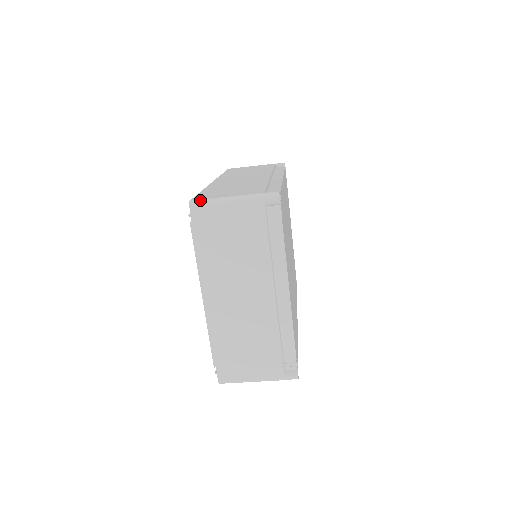
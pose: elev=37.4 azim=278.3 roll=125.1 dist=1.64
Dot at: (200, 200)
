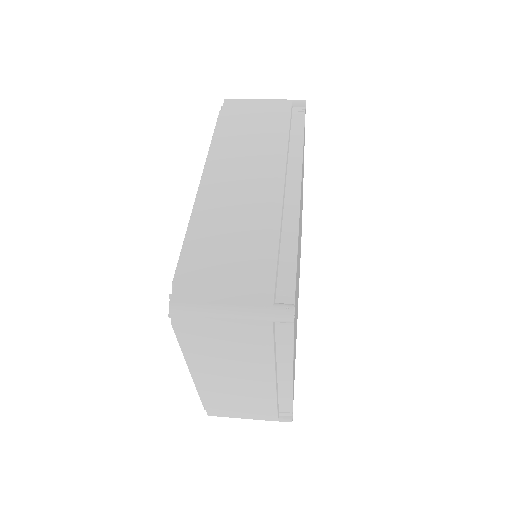
Dot at: (183, 306)
